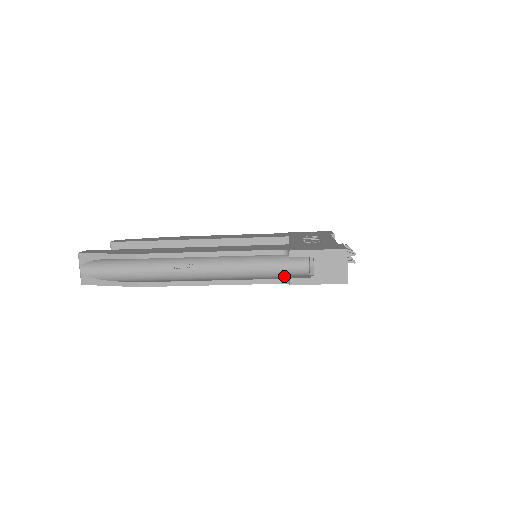
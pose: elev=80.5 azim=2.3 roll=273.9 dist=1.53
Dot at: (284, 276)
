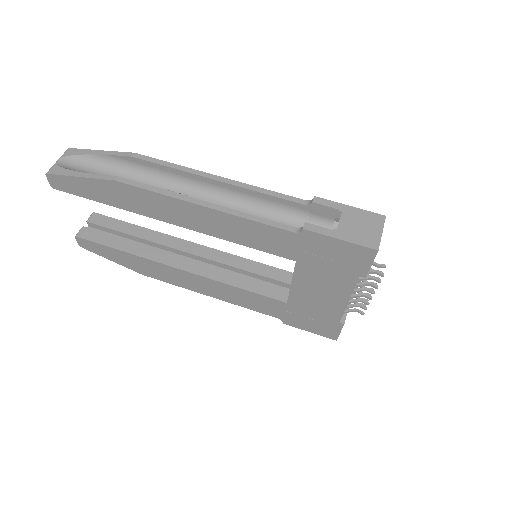
Dot at: occluded
